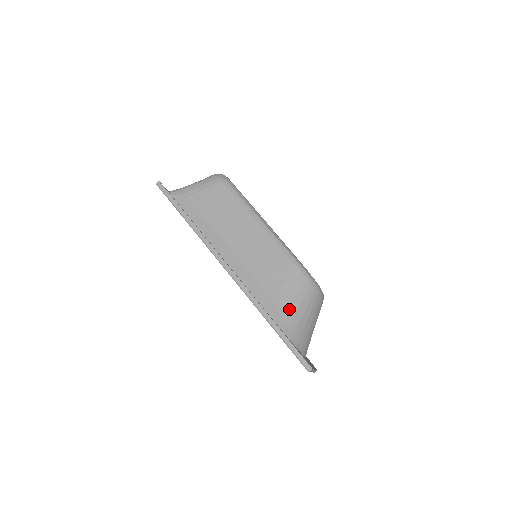
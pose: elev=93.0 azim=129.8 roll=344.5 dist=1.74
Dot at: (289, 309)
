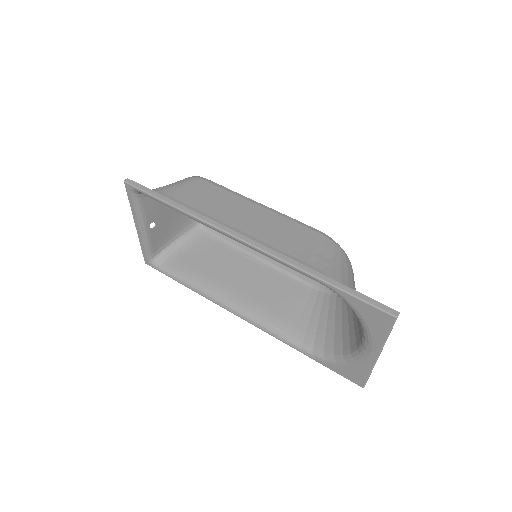
Dot at: (333, 271)
